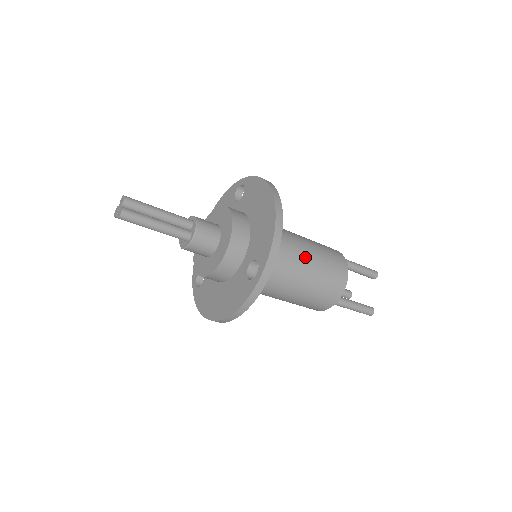
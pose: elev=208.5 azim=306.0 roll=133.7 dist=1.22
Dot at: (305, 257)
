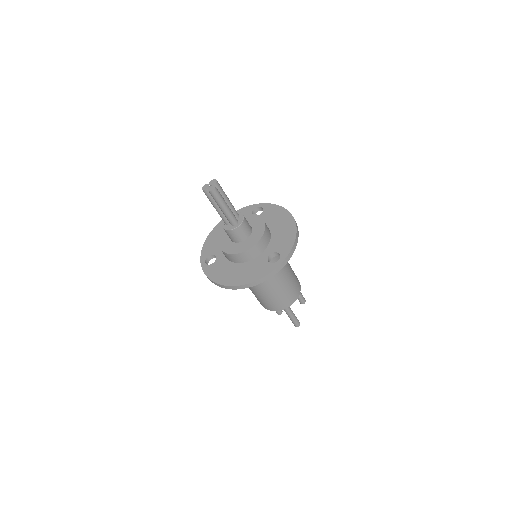
Dot at: (287, 267)
